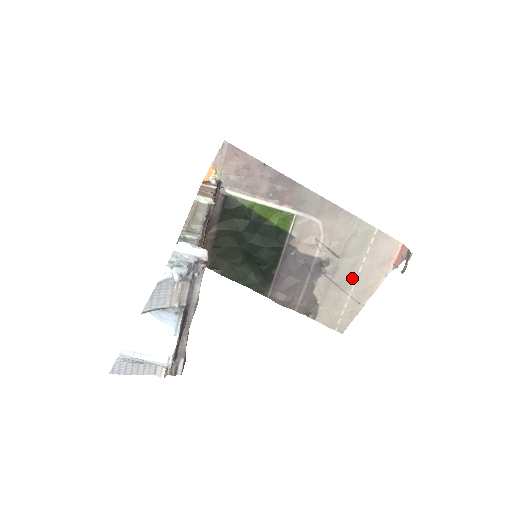
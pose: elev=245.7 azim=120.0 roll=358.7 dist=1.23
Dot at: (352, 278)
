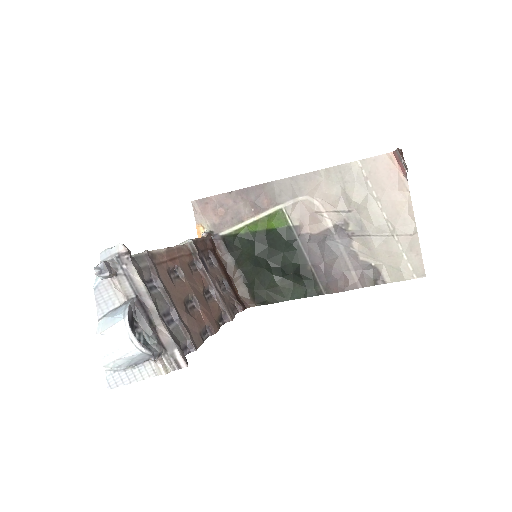
Dot at: (380, 218)
